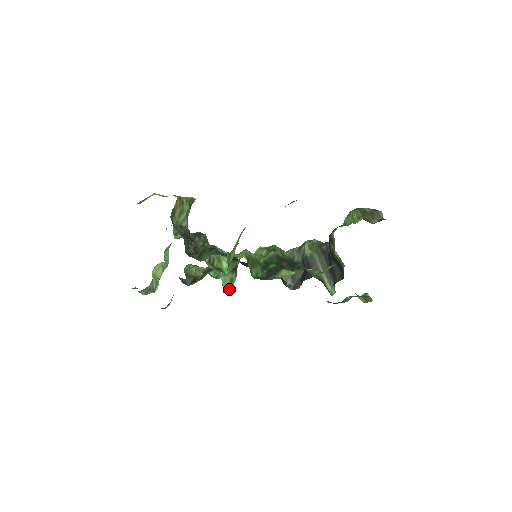
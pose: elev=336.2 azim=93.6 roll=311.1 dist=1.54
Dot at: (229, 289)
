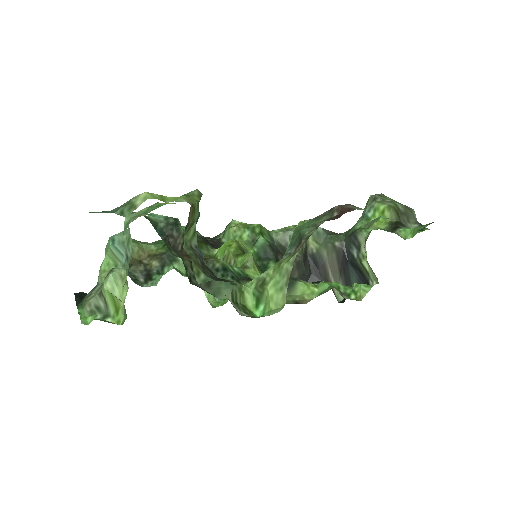
Dot at: (215, 298)
